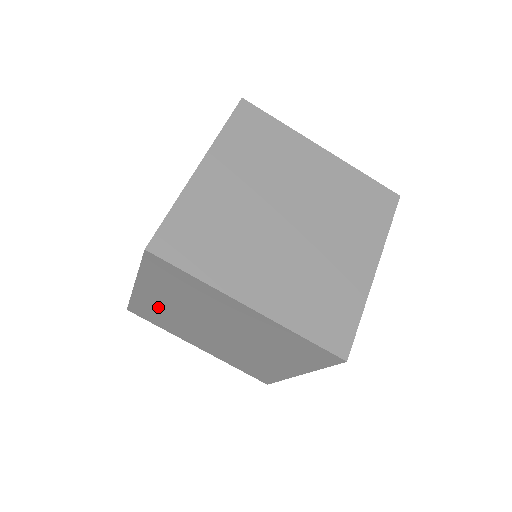
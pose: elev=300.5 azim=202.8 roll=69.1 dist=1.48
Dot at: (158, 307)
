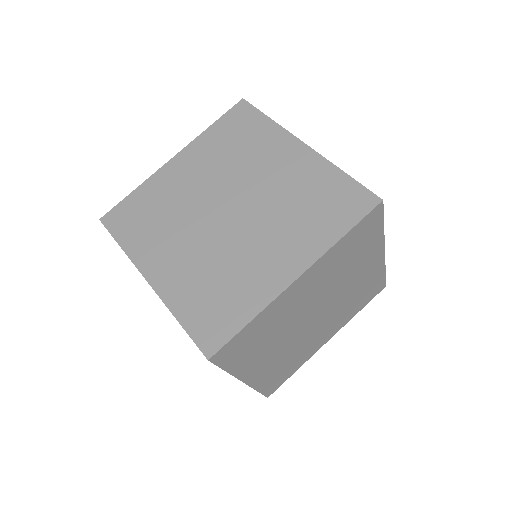
Dot at: occluded
